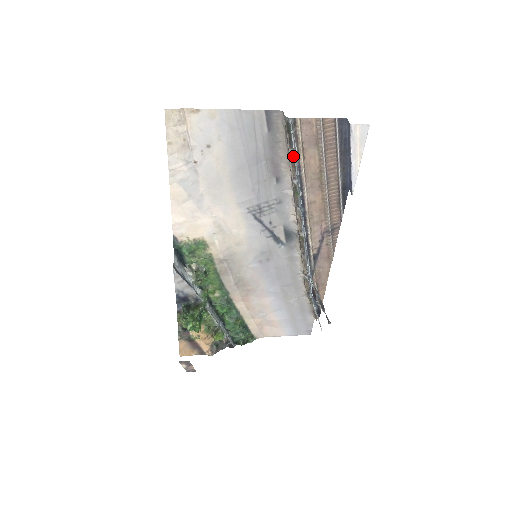
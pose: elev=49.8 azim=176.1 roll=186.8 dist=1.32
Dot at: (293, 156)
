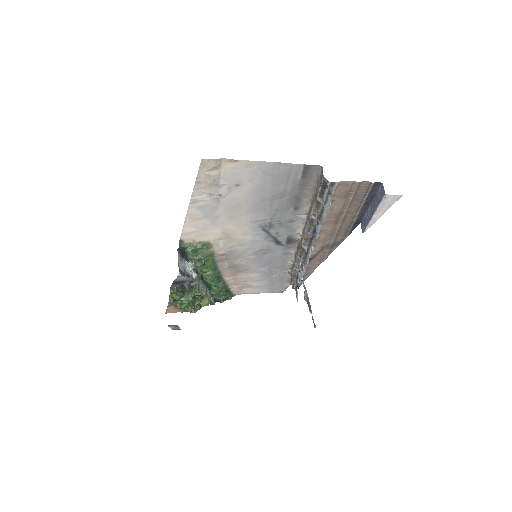
Dot at: (320, 203)
